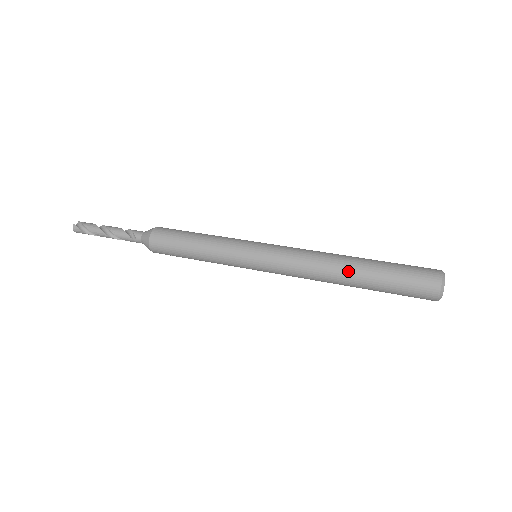
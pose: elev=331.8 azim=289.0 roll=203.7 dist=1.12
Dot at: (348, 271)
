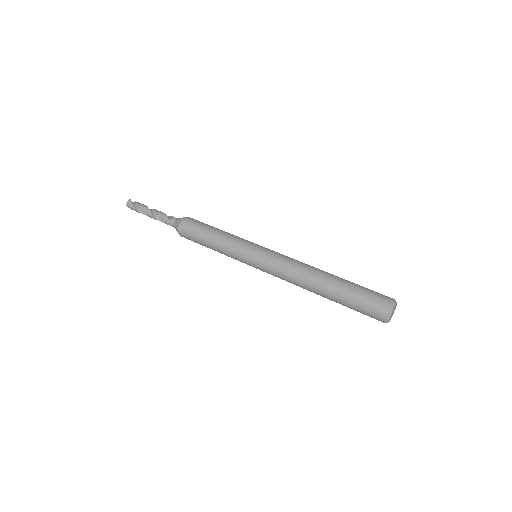
Dot at: (325, 275)
